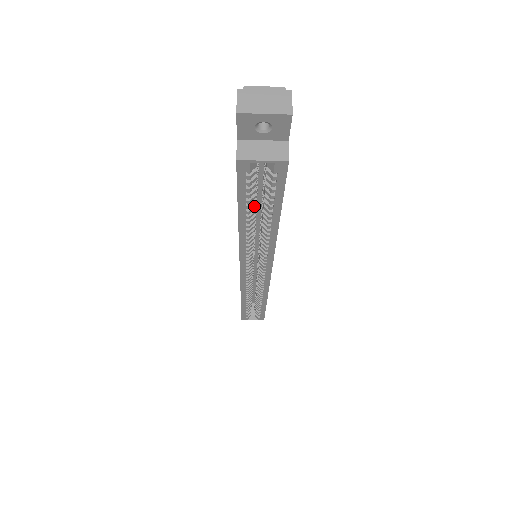
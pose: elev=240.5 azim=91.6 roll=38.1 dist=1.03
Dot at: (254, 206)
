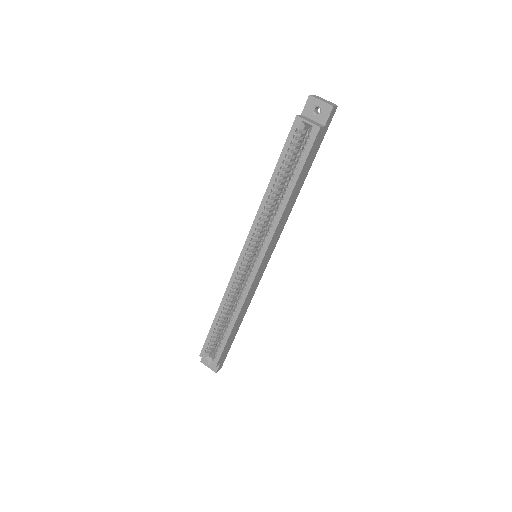
Dot at: (285, 171)
